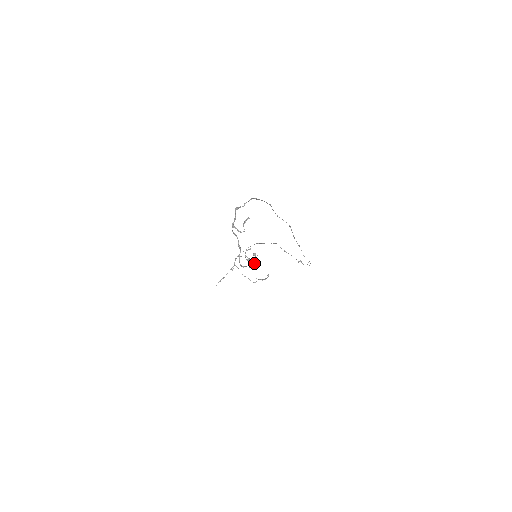
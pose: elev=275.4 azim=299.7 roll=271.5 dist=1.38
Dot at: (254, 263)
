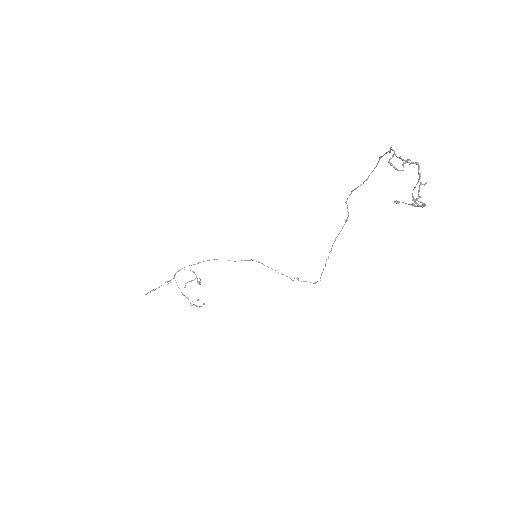
Dot at: (417, 203)
